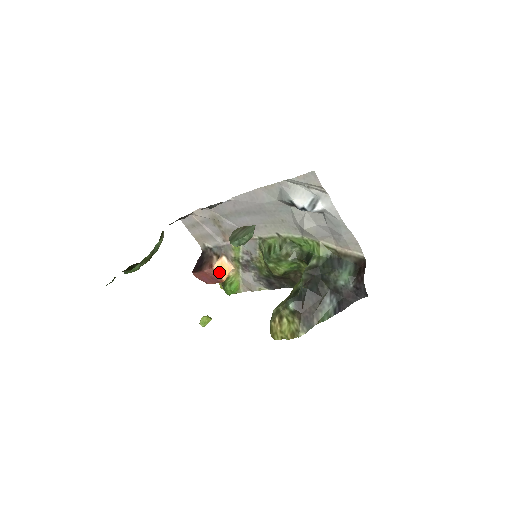
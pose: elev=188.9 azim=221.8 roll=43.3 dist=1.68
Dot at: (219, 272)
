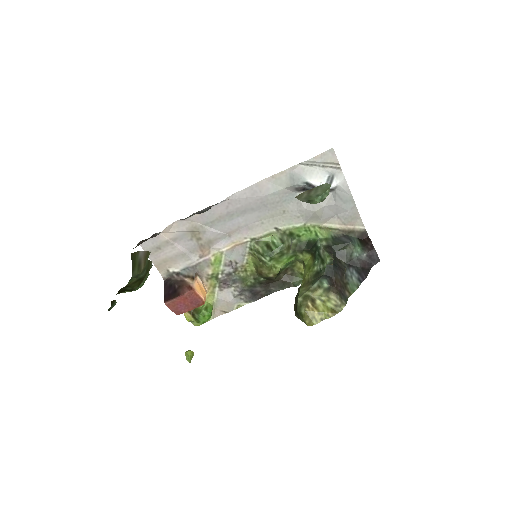
Dot at: (200, 293)
